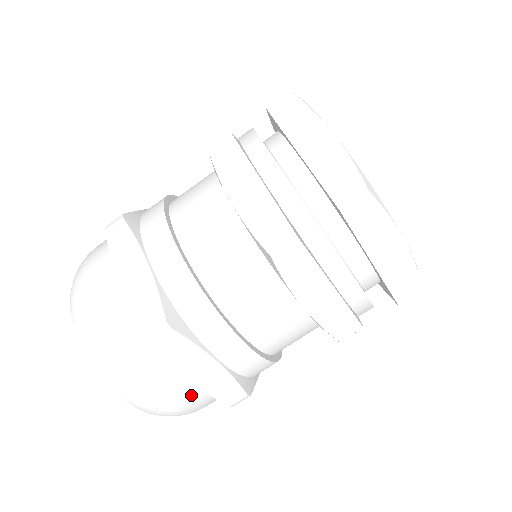
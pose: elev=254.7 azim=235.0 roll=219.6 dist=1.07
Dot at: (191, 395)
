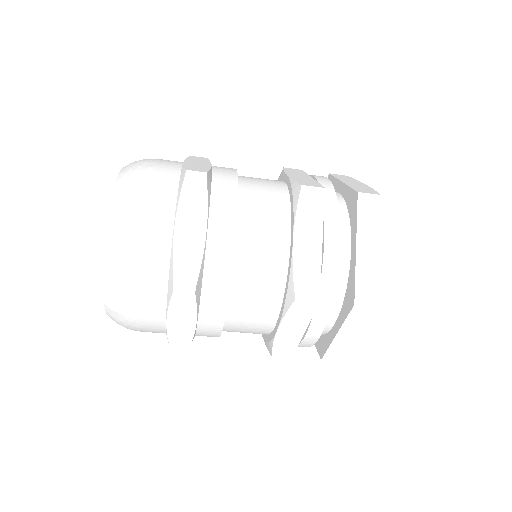
Dot at: occluded
